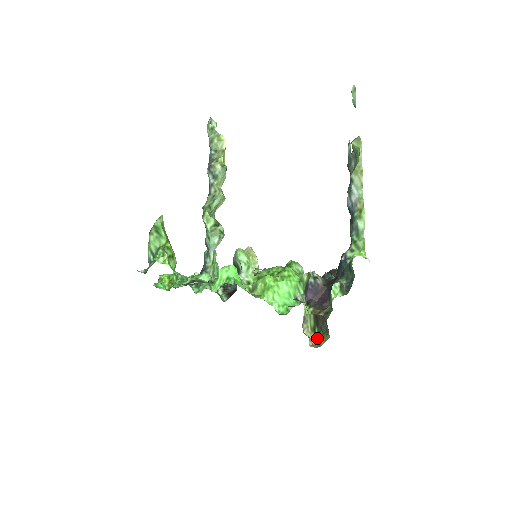
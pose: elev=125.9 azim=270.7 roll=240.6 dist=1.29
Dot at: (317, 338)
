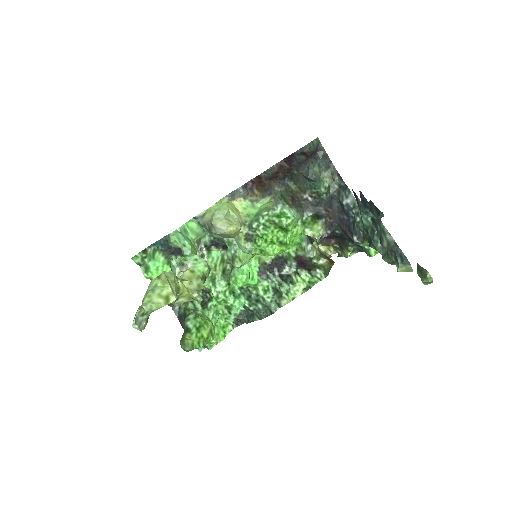
Dot at: occluded
